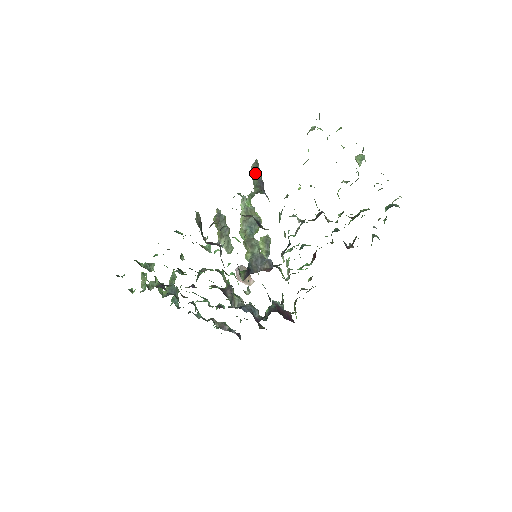
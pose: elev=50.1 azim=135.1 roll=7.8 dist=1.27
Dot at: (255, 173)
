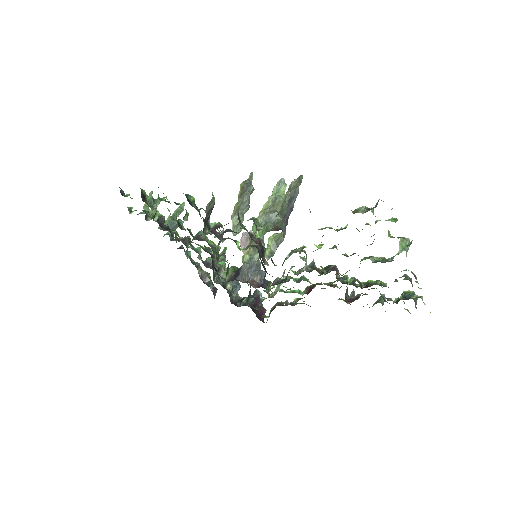
Dot at: (289, 196)
